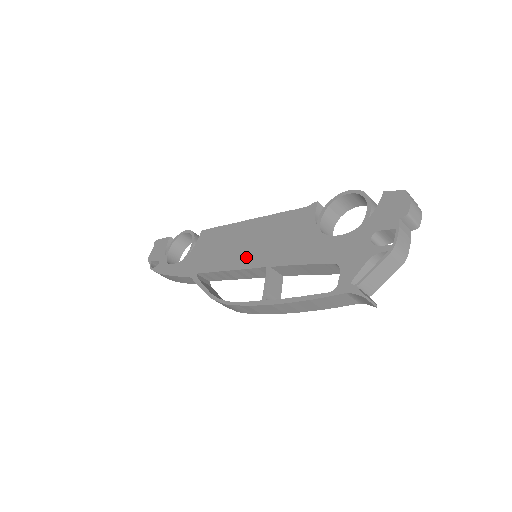
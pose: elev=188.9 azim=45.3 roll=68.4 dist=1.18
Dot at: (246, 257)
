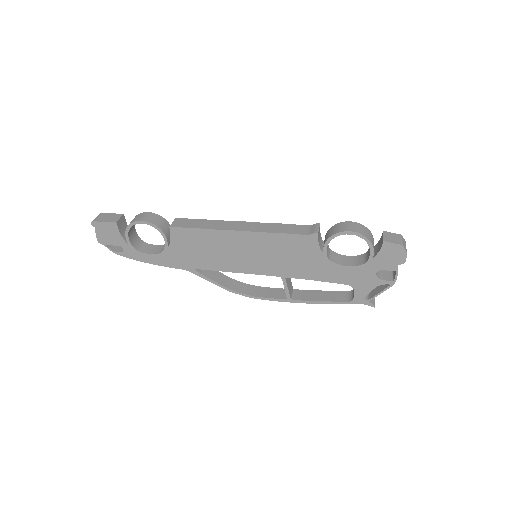
Dot at: (253, 266)
